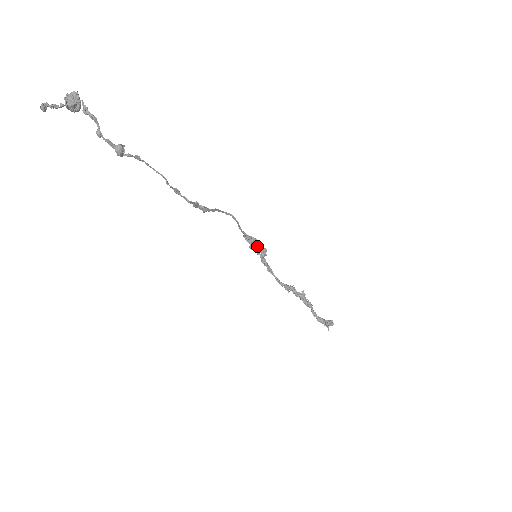
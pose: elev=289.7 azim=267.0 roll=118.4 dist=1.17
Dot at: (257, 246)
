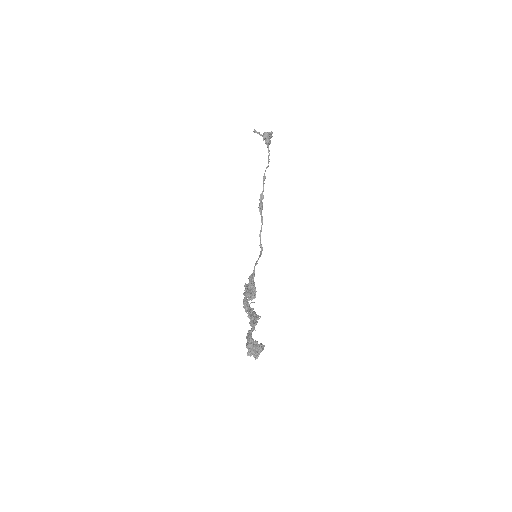
Dot at: (251, 288)
